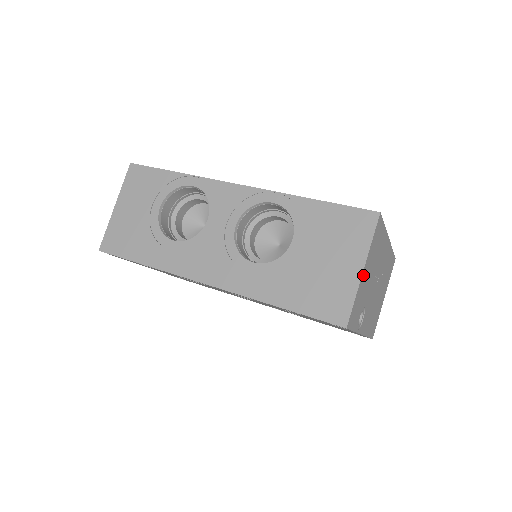
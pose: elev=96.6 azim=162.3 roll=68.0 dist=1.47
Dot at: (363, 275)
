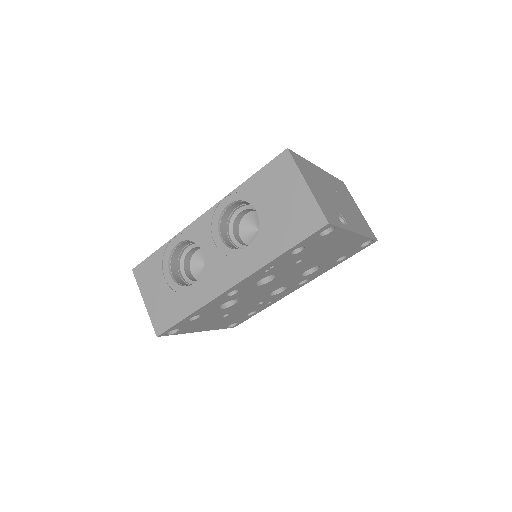
Dot at: (311, 189)
